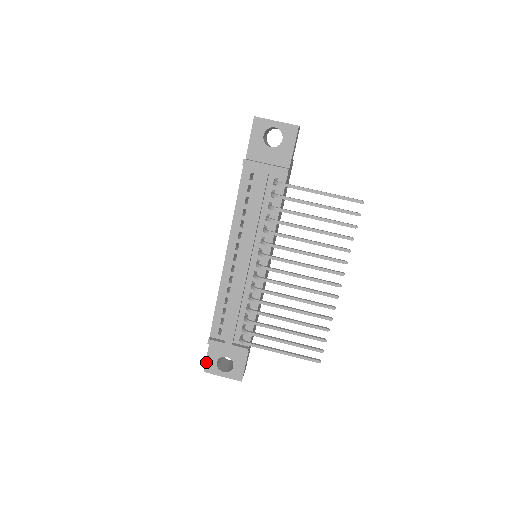
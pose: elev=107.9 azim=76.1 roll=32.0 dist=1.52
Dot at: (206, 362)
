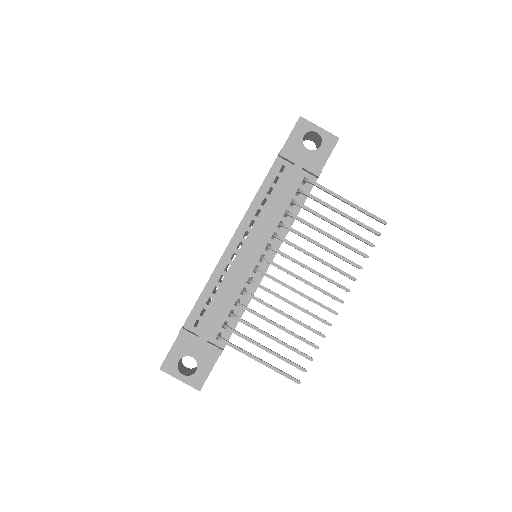
Dot at: (166, 358)
